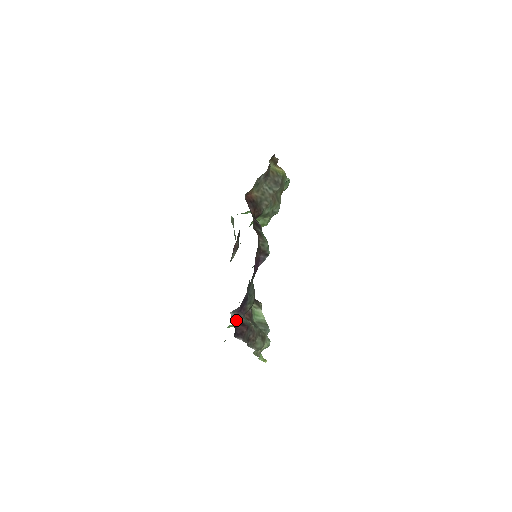
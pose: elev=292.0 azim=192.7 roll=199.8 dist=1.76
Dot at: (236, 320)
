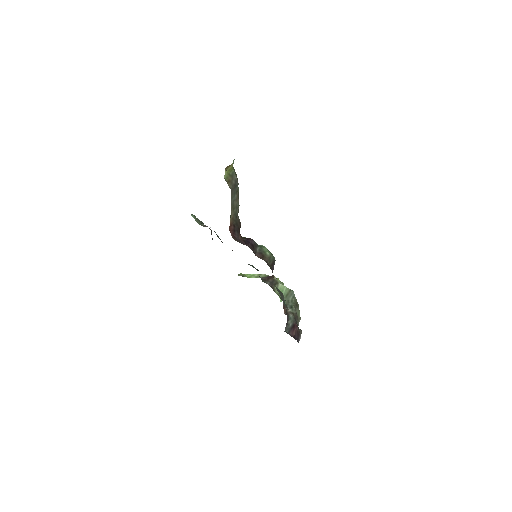
Dot at: (289, 330)
